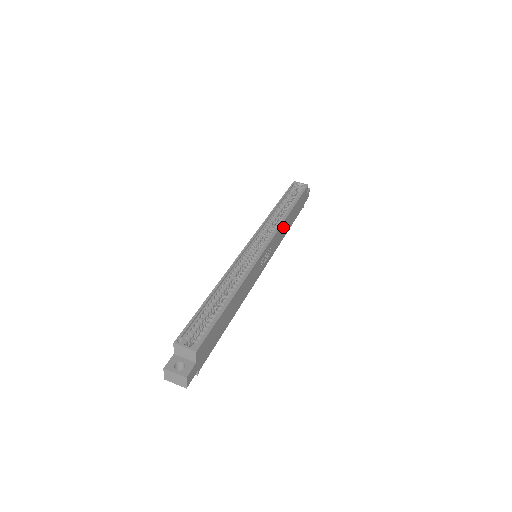
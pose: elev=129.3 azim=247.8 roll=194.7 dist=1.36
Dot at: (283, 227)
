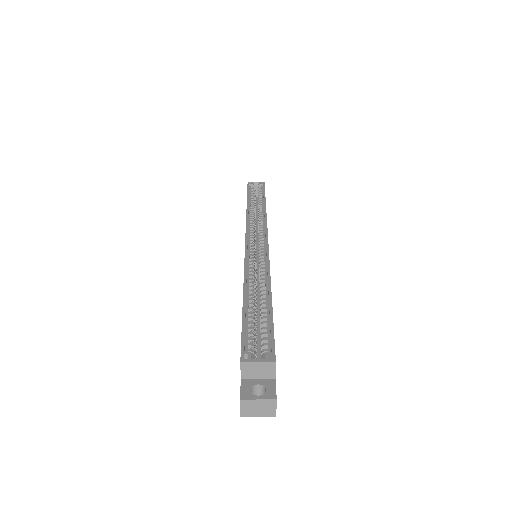
Dot at: occluded
